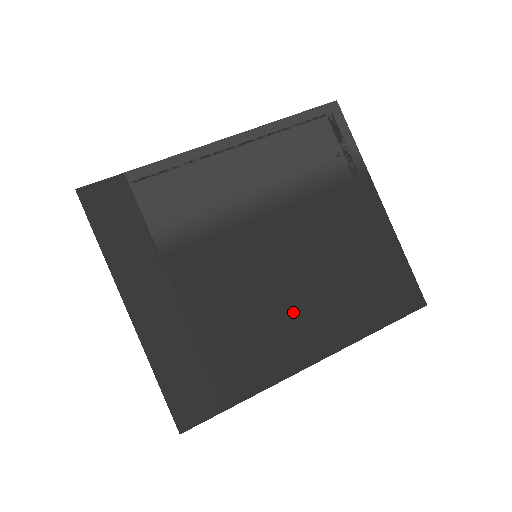
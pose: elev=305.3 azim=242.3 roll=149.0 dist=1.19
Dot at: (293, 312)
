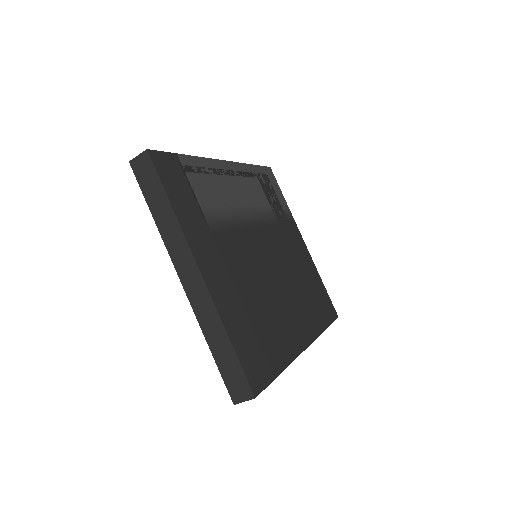
Dot at: (288, 303)
